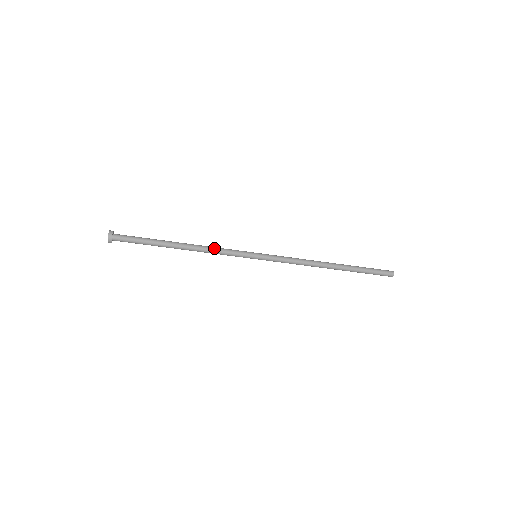
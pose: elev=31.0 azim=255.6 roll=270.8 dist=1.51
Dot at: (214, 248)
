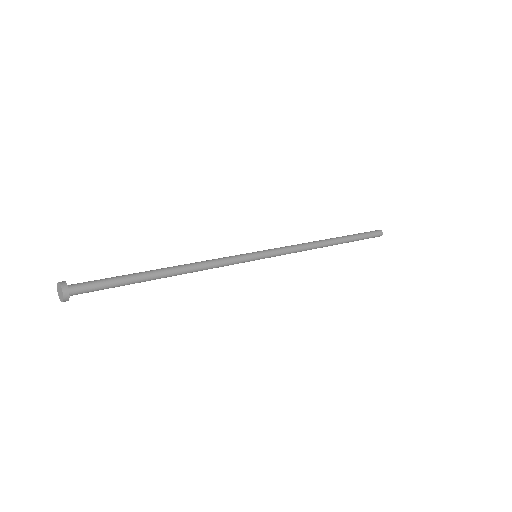
Dot at: (210, 266)
